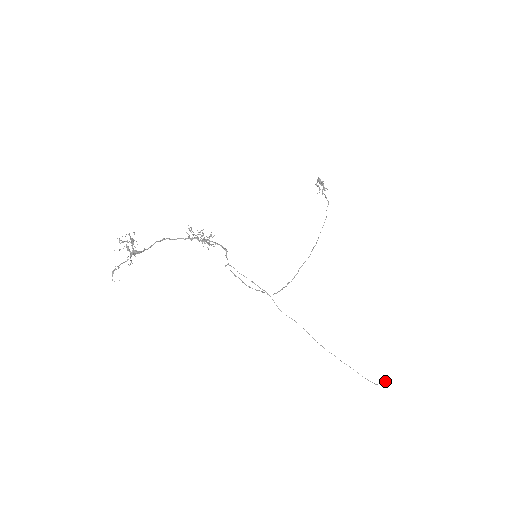
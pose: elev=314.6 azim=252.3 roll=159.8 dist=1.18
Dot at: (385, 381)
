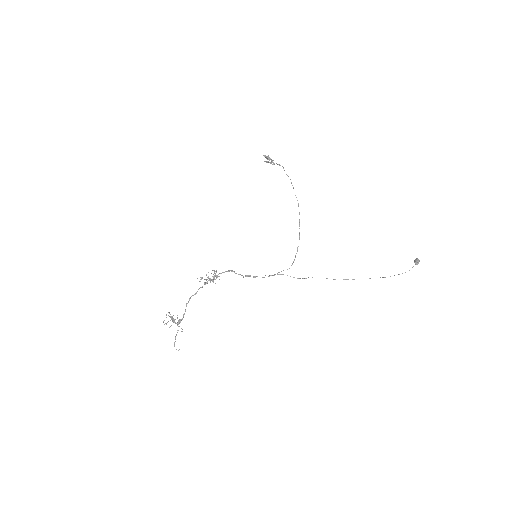
Dot at: (415, 263)
